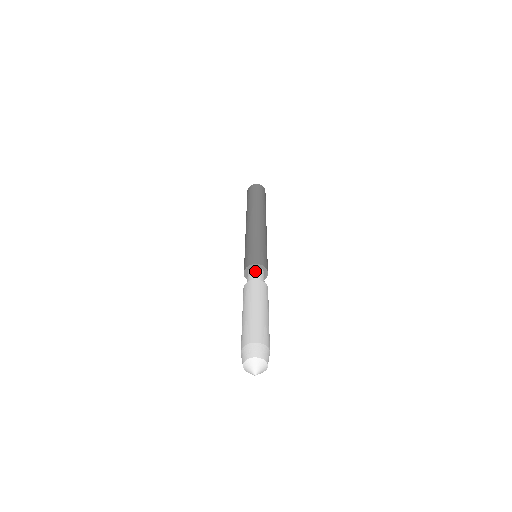
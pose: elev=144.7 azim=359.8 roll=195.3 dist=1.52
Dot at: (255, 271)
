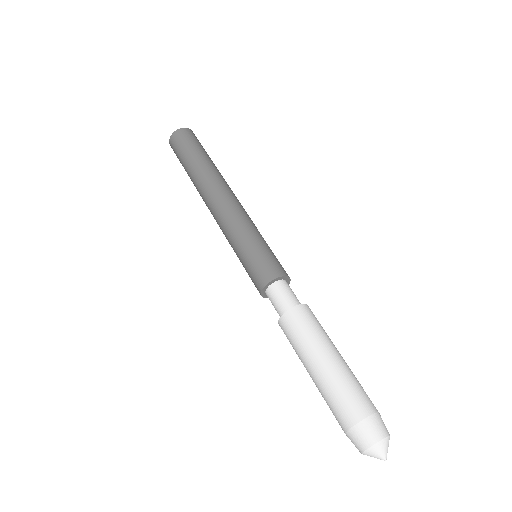
Dot at: (274, 294)
